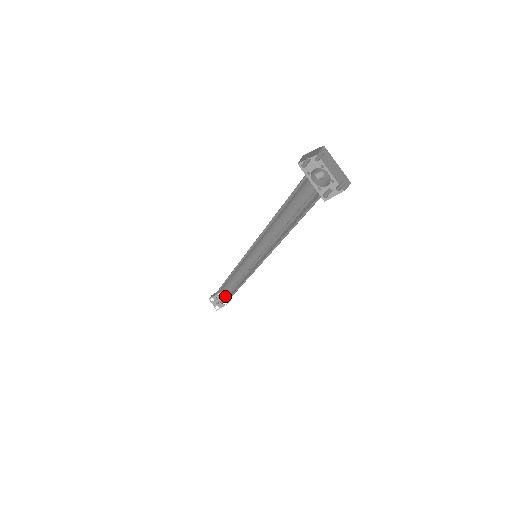
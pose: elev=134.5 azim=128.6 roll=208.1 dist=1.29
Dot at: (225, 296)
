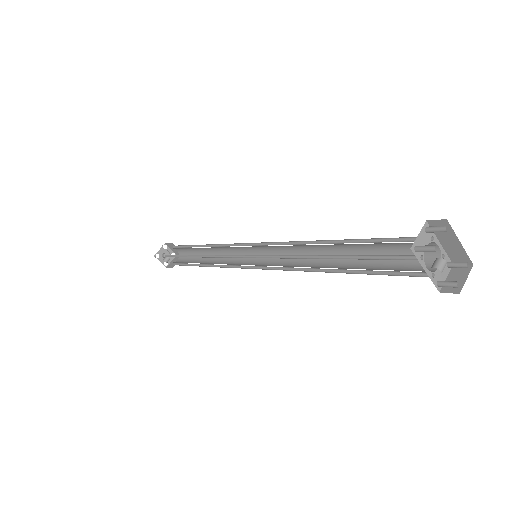
Dot at: (173, 249)
